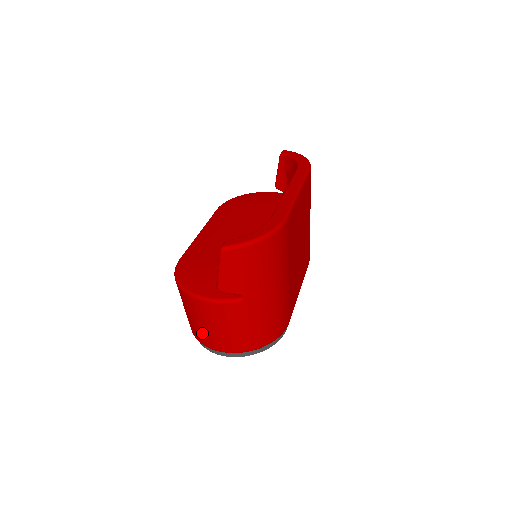
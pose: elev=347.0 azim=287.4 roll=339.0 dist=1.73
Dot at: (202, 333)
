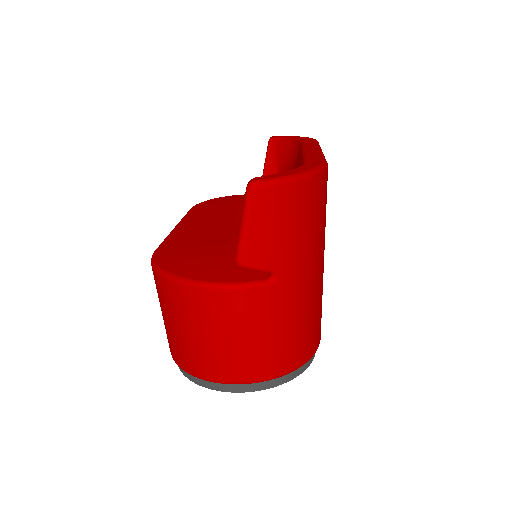
Dot at: (200, 354)
